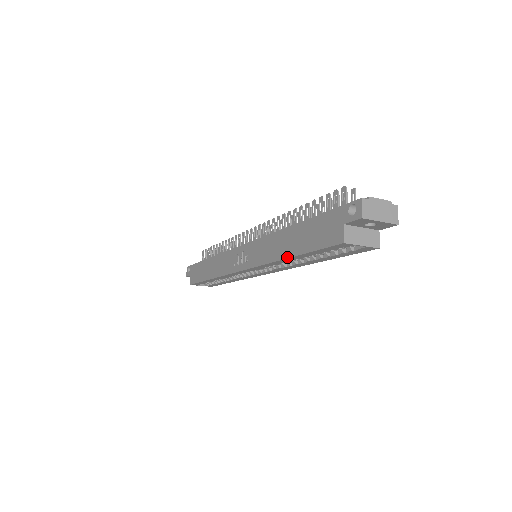
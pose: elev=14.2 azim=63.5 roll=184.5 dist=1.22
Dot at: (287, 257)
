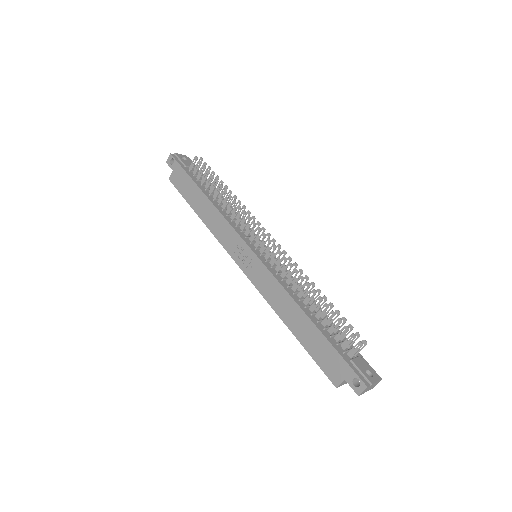
Dot at: (289, 328)
